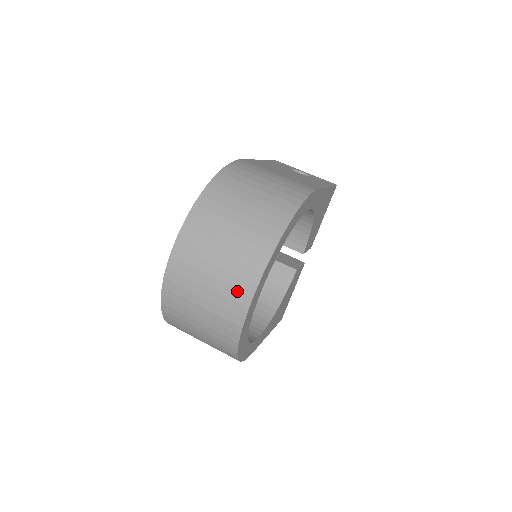
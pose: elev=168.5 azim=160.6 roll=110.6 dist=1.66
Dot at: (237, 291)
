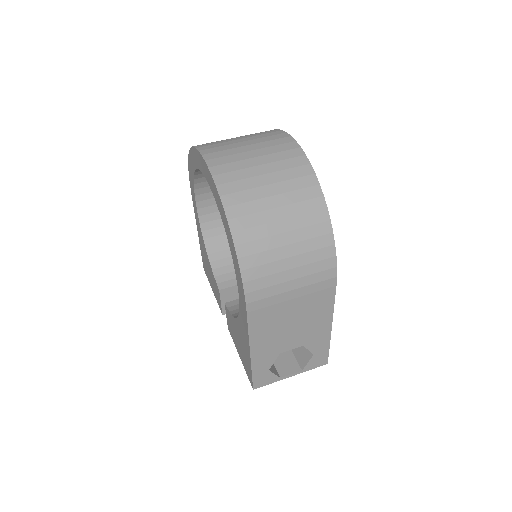
Dot at: (276, 140)
